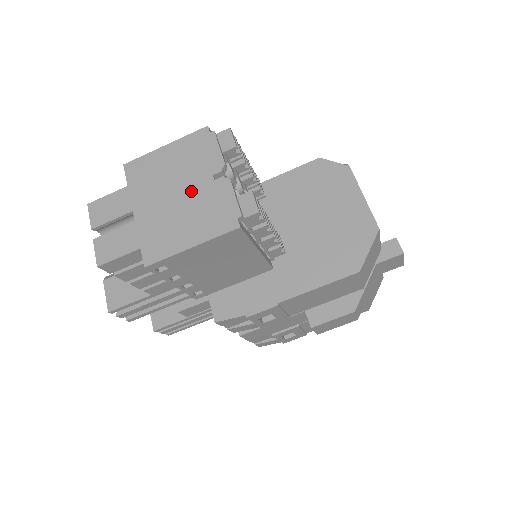
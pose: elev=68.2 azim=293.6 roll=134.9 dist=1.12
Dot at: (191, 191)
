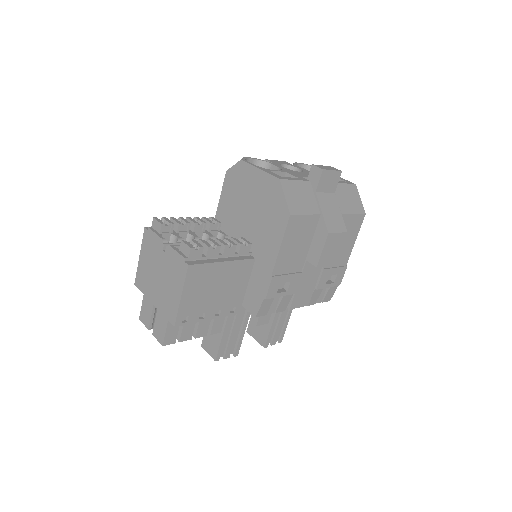
Dot at: (162, 268)
